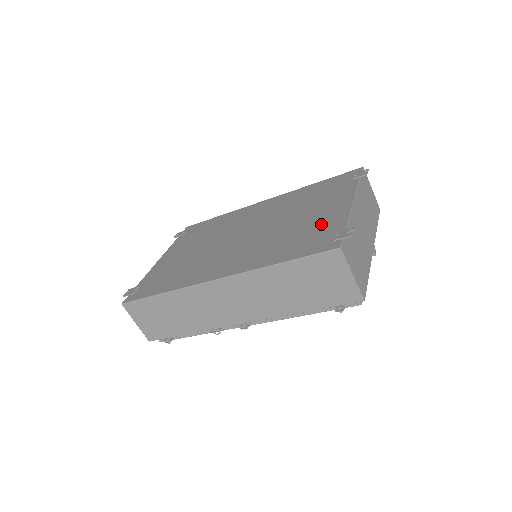
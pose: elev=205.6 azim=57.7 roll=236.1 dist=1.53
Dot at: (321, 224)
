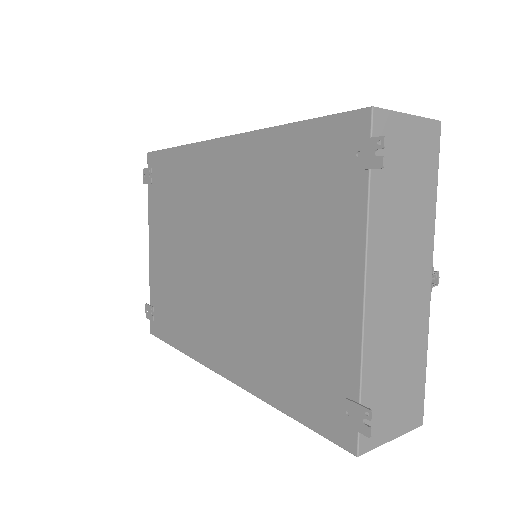
Dot at: (320, 340)
